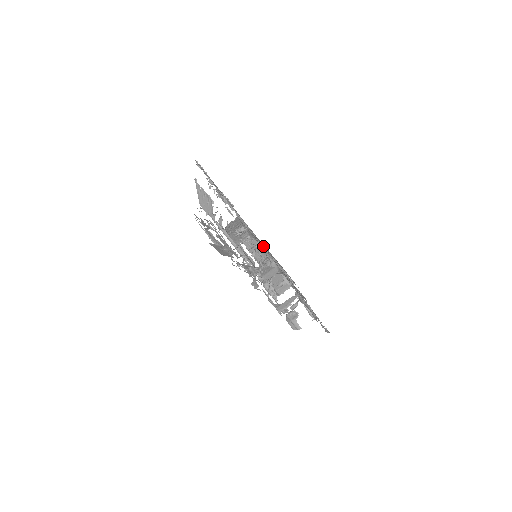
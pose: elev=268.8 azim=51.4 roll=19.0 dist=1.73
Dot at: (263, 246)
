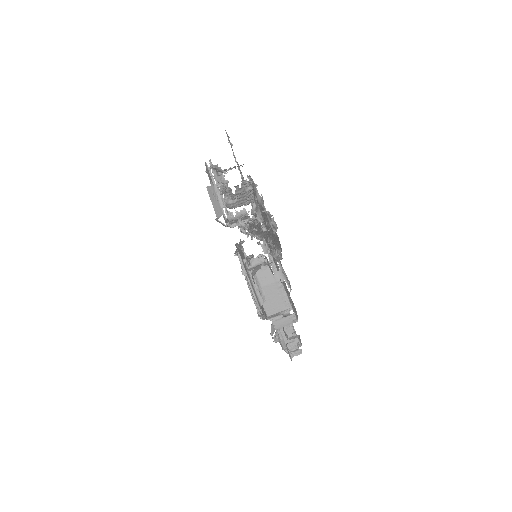
Dot at: occluded
